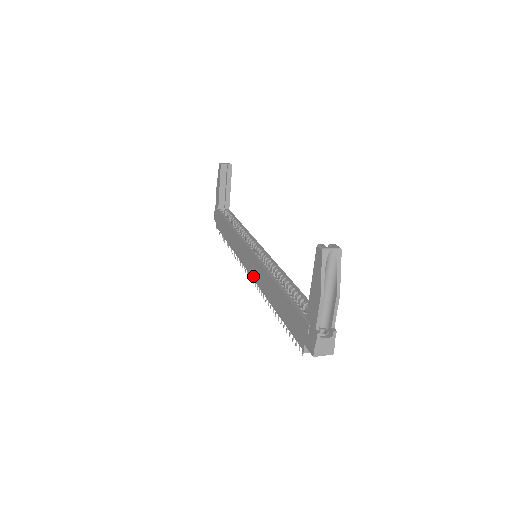
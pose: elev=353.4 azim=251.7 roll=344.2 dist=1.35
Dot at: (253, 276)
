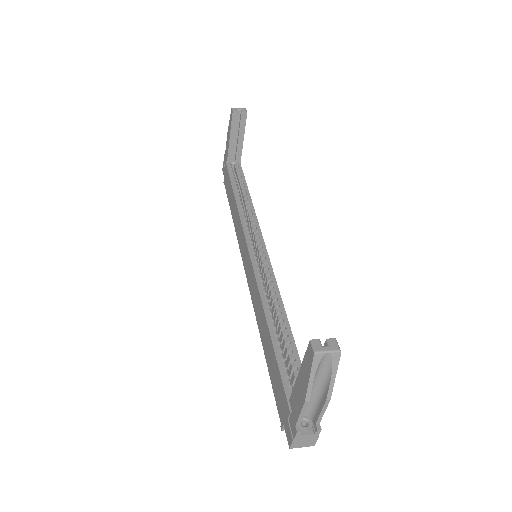
Dot at: (248, 283)
